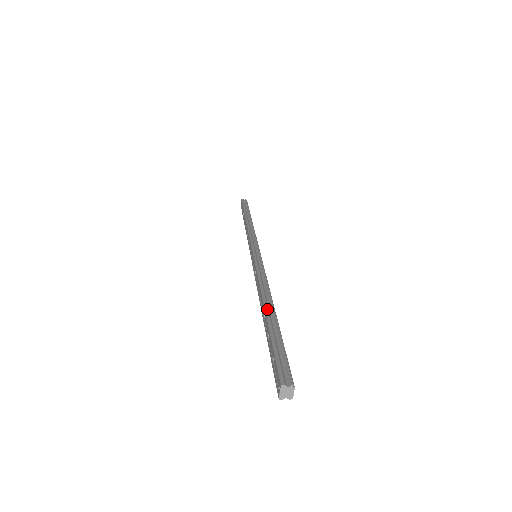
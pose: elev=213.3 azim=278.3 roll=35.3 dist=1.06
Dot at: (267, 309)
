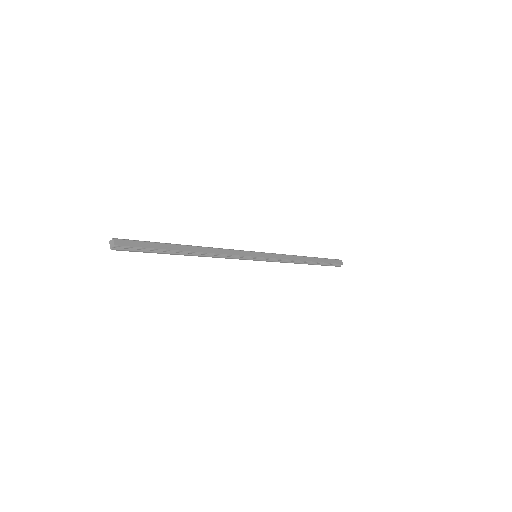
Dot at: occluded
